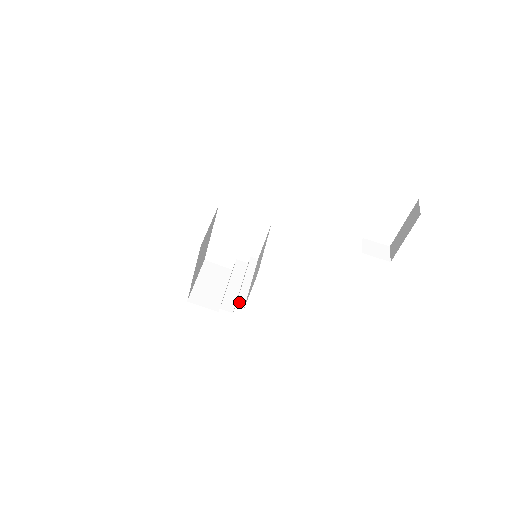
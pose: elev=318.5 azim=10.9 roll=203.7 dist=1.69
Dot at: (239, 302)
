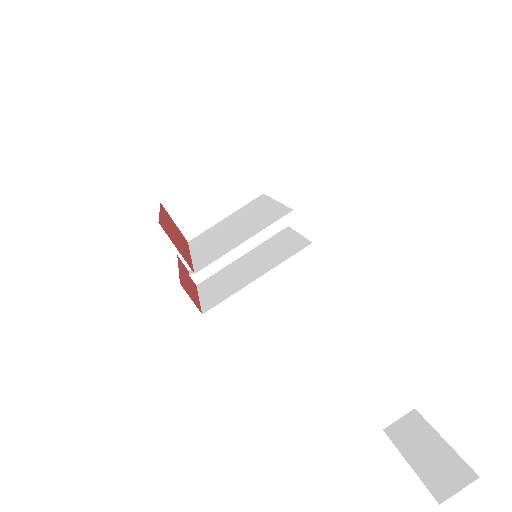
Dot at: (199, 273)
